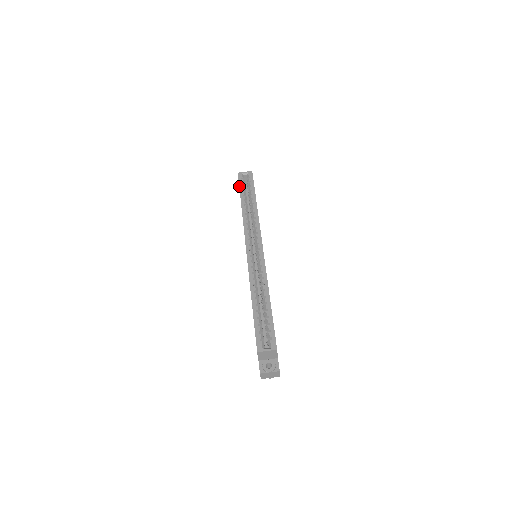
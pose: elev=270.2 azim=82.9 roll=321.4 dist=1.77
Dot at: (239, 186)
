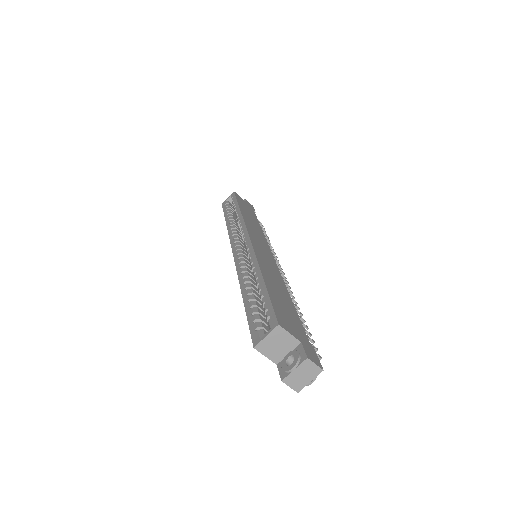
Dot at: occluded
